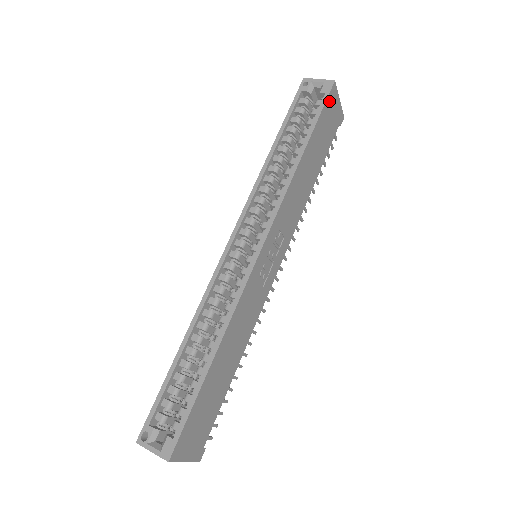
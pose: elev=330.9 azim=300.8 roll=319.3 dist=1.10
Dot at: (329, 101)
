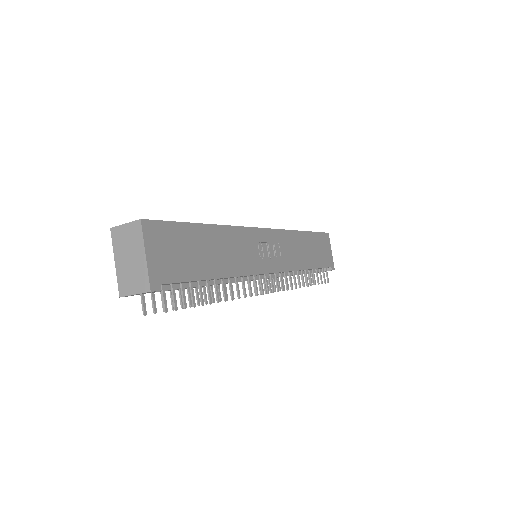
Dot at: (324, 237)
